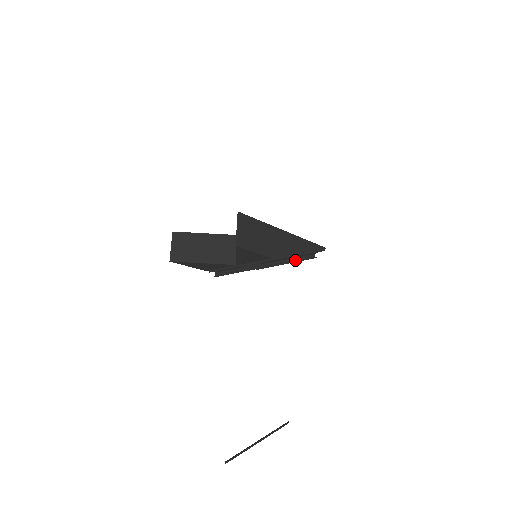
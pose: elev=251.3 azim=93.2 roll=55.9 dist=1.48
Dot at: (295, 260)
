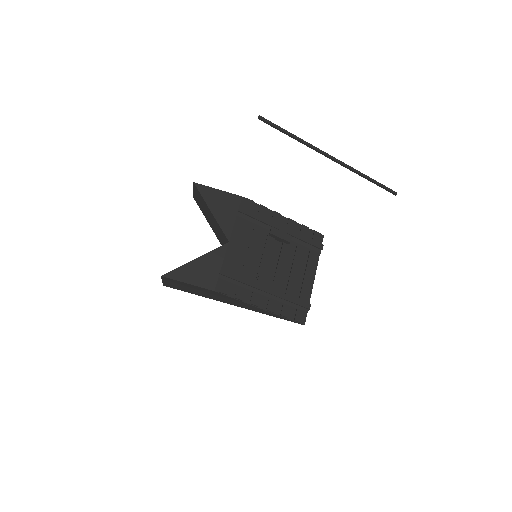
Dot at: (291, 233)
